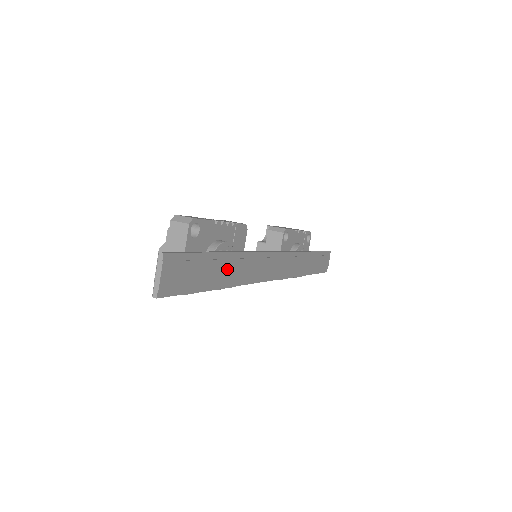
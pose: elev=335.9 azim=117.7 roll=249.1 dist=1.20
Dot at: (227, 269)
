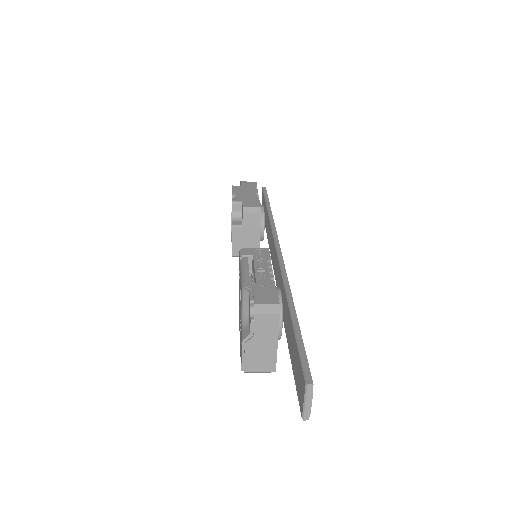
Dot at: occluded
